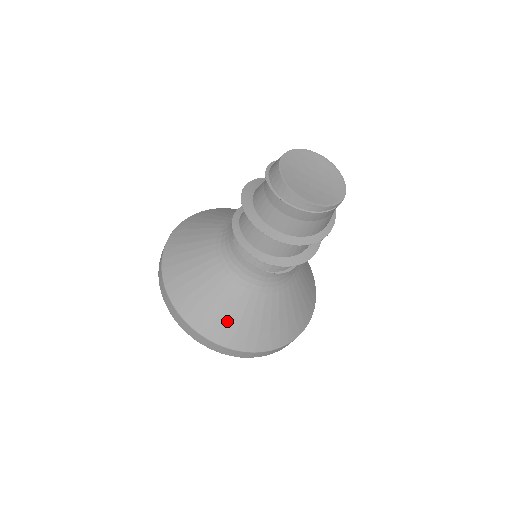
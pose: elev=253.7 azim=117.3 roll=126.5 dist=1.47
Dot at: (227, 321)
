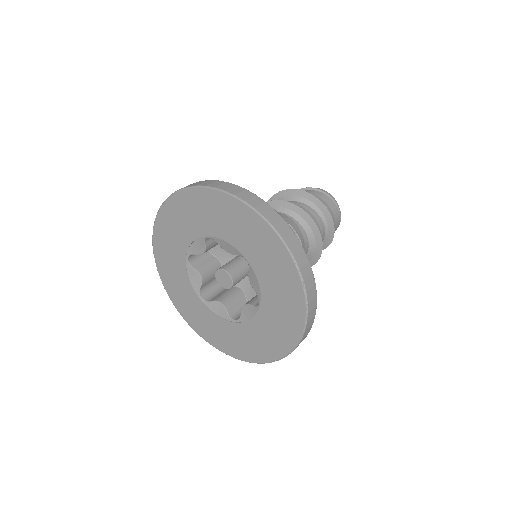
Dot at: occluded
